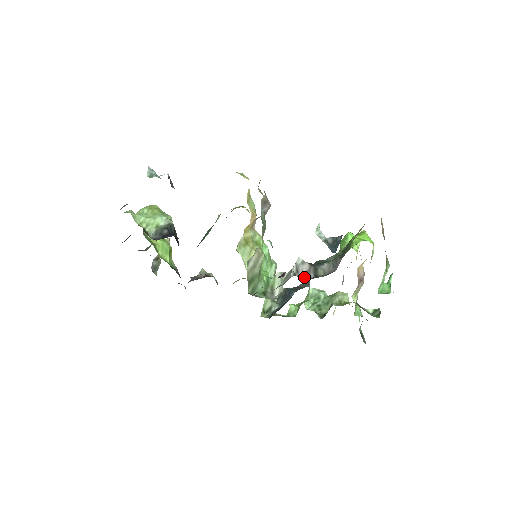
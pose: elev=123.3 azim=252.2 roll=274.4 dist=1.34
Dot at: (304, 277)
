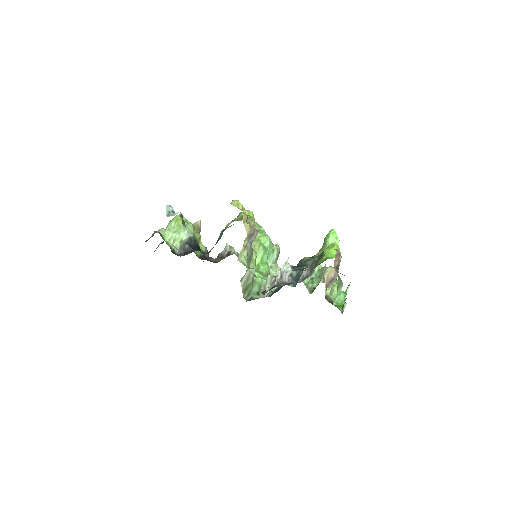
Dot at: (287, 281)
